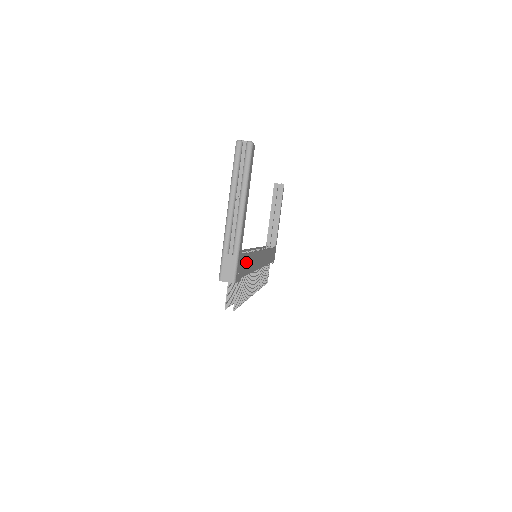
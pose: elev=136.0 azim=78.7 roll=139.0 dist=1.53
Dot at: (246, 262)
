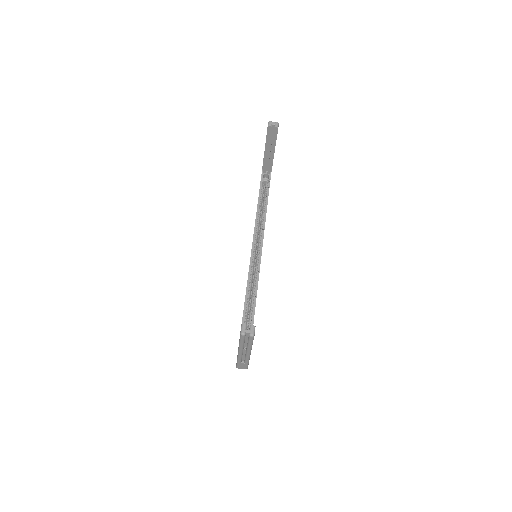
Dot at: occluded
